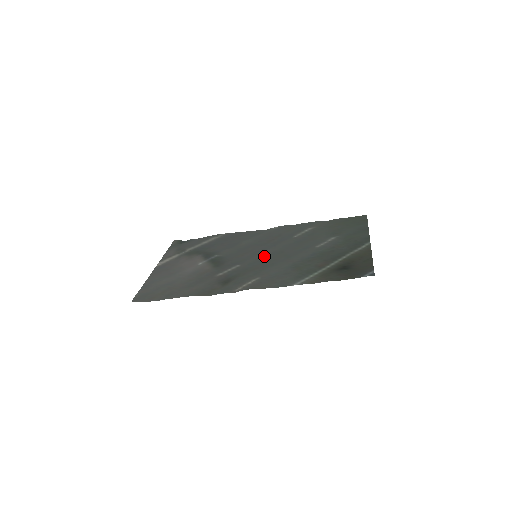
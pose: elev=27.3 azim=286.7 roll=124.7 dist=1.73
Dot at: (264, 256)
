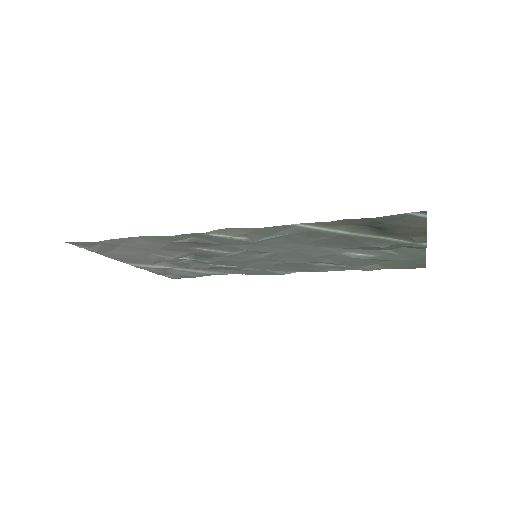
Dot at: (267, 256)
